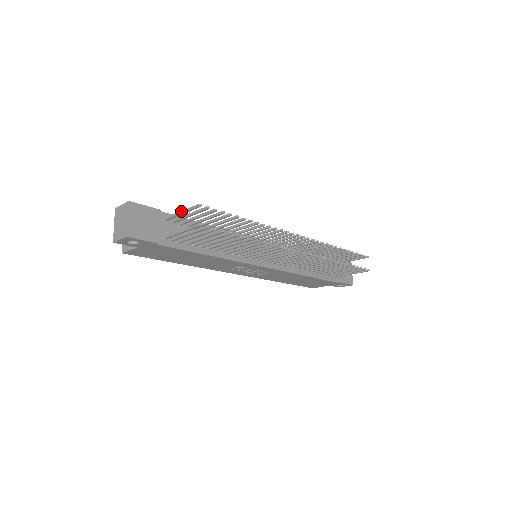
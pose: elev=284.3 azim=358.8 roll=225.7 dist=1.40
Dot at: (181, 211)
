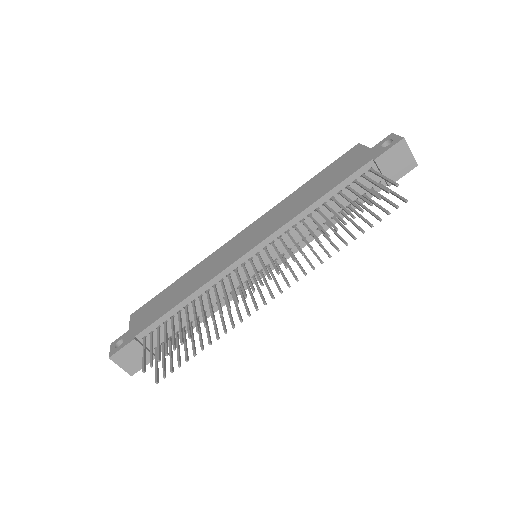
Dot at: occluded
